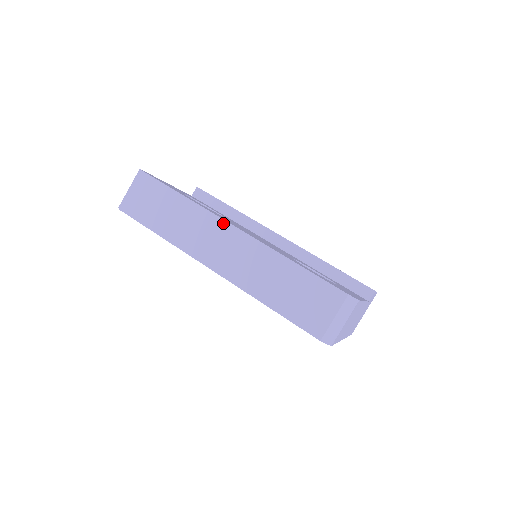
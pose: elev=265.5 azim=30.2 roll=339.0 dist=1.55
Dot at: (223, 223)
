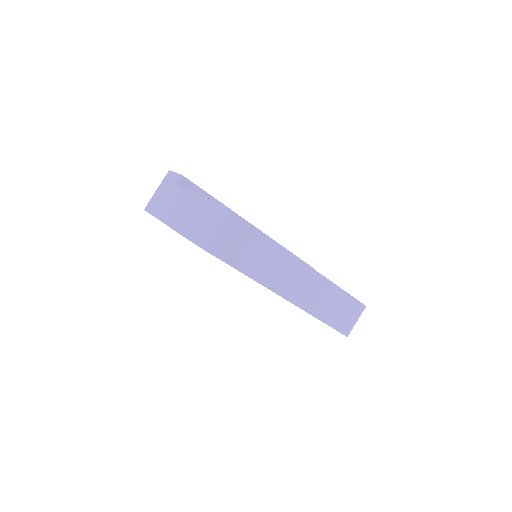
Dot at: (299, 262)
